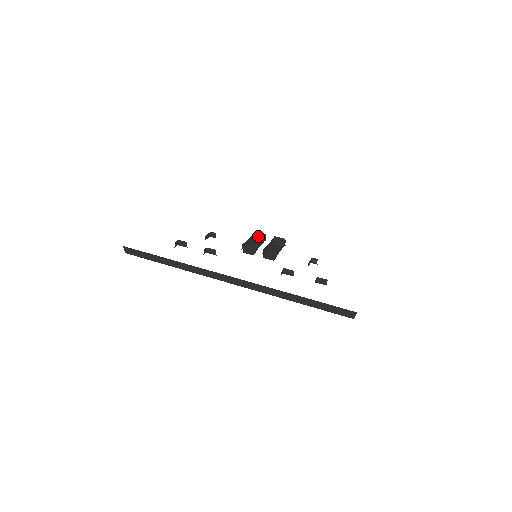
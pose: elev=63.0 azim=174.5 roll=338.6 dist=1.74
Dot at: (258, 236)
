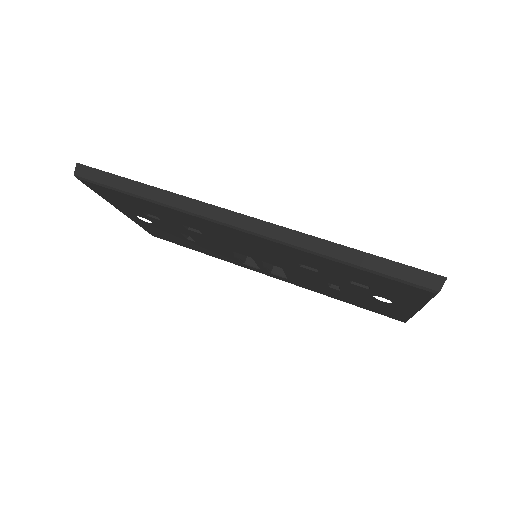
Dot at: (250, 261)
